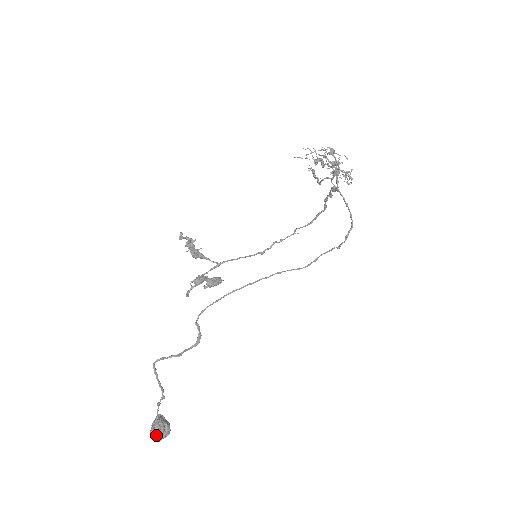
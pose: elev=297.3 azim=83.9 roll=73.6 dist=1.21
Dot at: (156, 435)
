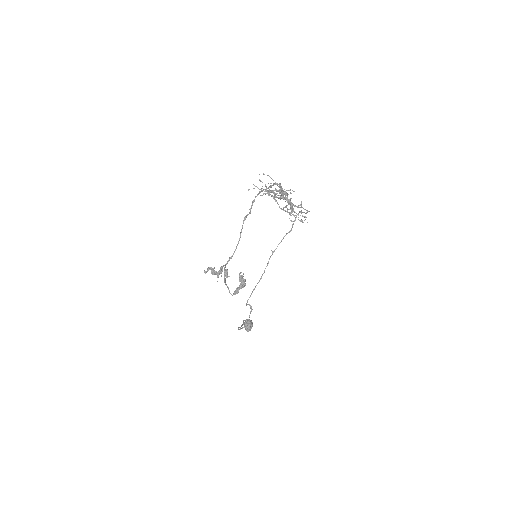
Dot at: occluded
